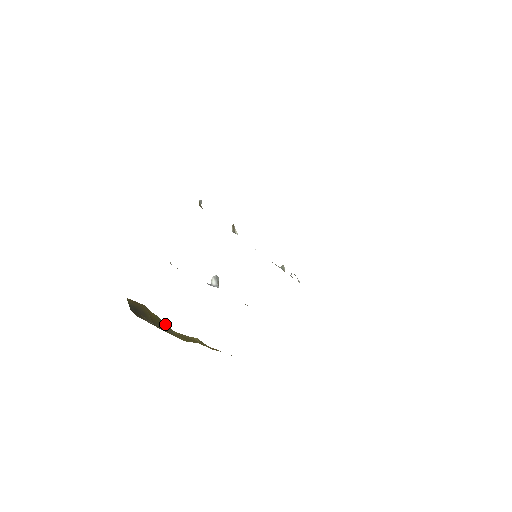
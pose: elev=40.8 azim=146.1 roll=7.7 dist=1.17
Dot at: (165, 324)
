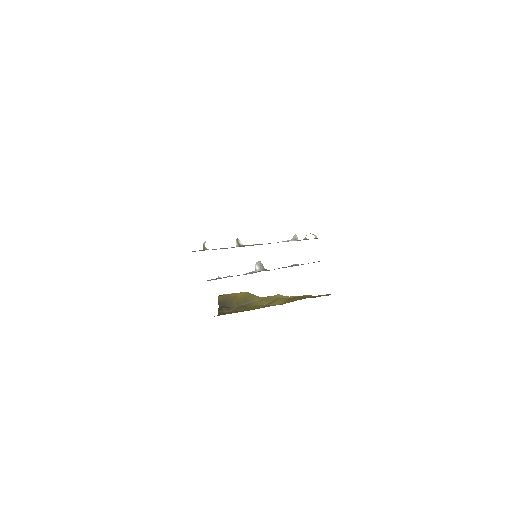
Dot at: (253, 295)
